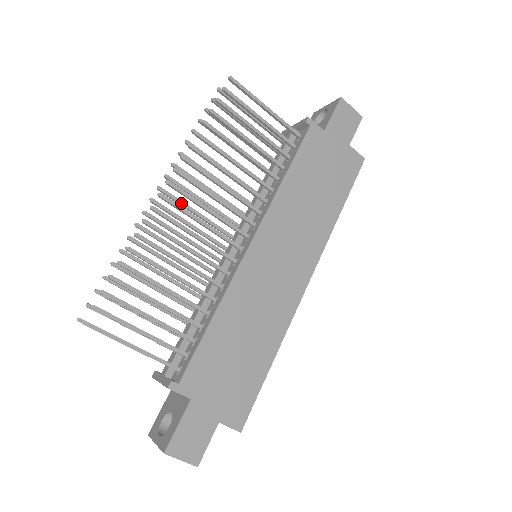
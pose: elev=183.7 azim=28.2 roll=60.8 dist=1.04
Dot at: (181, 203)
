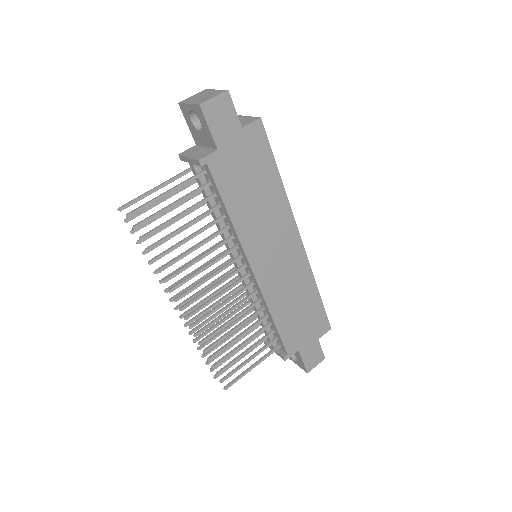
Dot at: occluded
